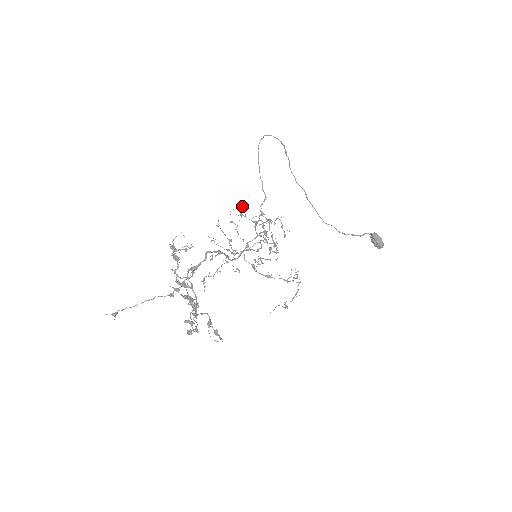
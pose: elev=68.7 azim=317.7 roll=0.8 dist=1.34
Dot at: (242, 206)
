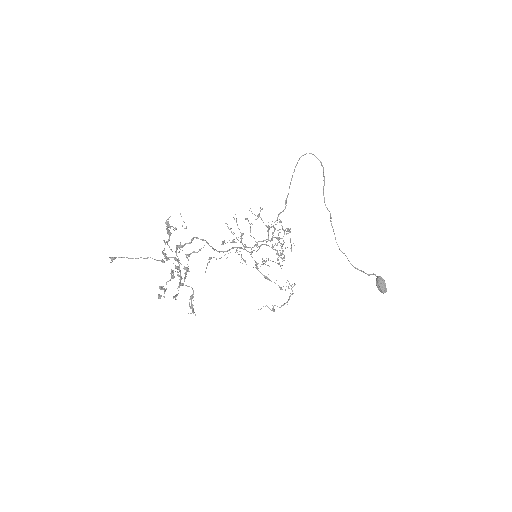
Dot at: occluded
